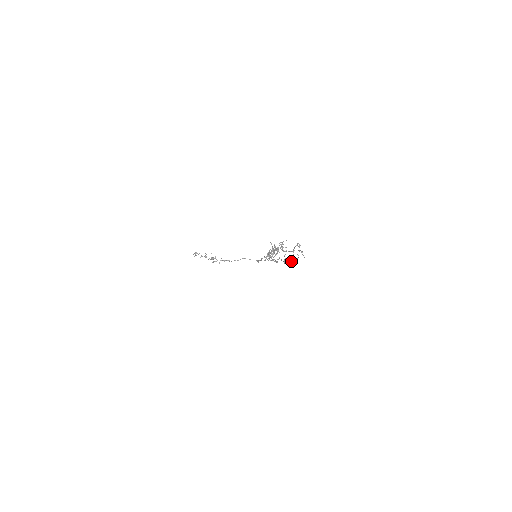
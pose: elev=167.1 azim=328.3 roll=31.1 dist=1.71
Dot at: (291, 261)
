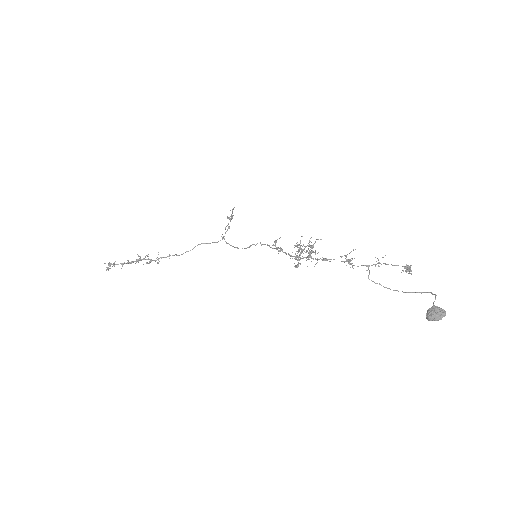
Dot at: (442, 316)
